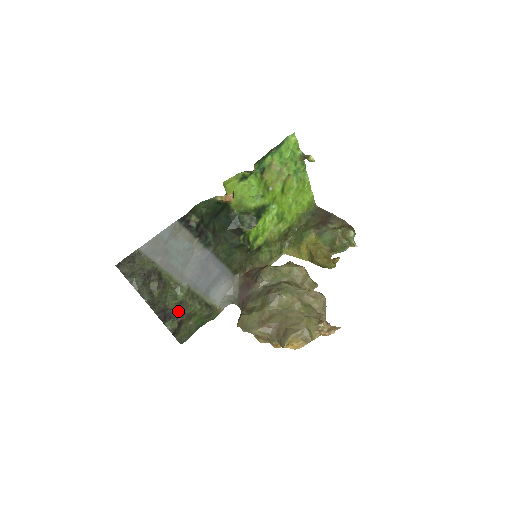
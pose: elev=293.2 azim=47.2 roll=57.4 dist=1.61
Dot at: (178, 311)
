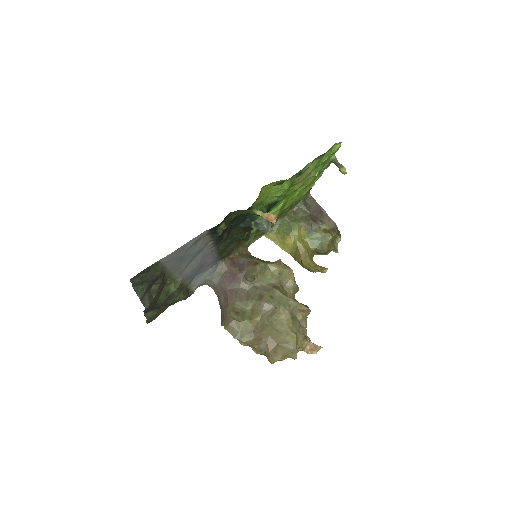
Dot at: (163, 304)
